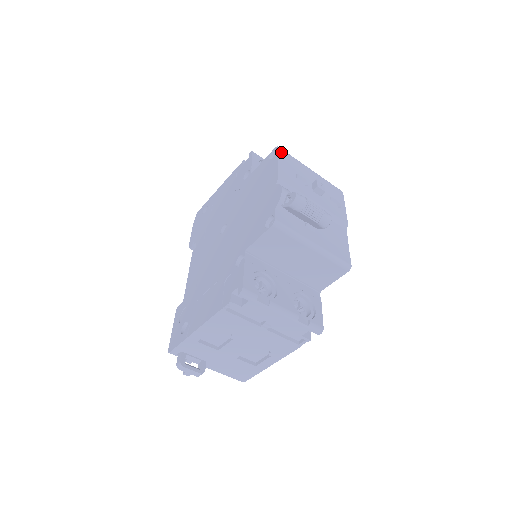
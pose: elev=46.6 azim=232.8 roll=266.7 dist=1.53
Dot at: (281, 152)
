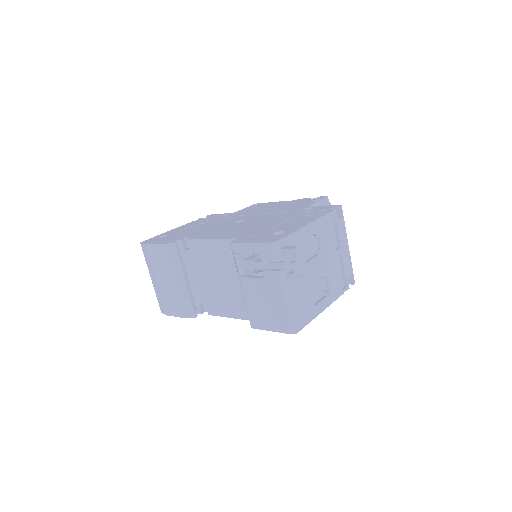
Dot at: occluded
